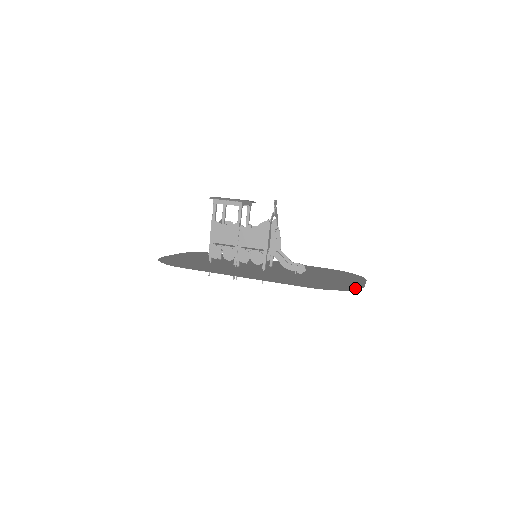
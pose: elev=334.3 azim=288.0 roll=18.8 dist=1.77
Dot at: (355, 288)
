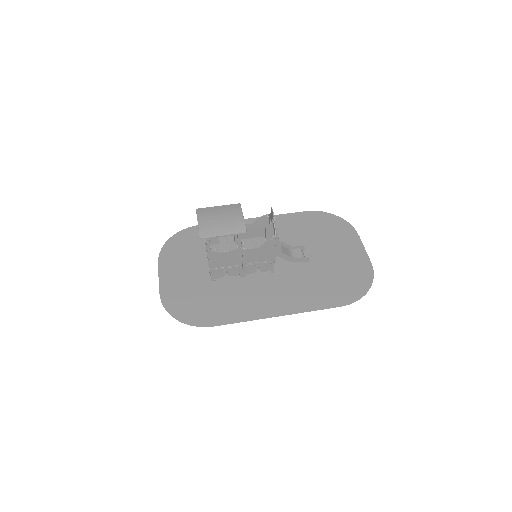
Dot at: (370, 275)
